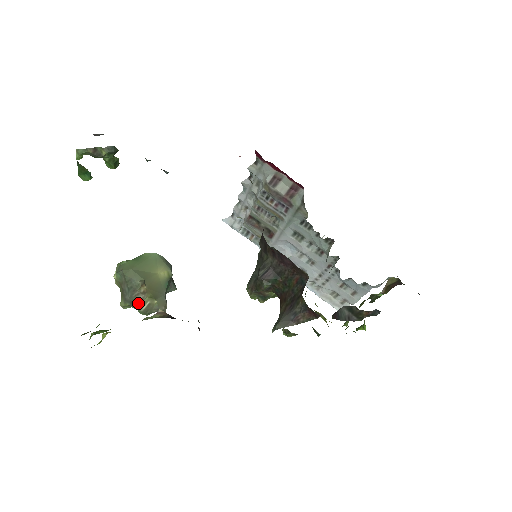
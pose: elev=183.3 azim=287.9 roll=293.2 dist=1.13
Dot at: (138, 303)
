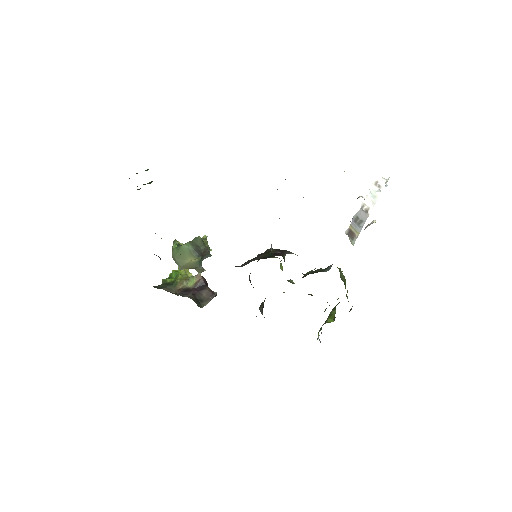
Dot at: occluded
